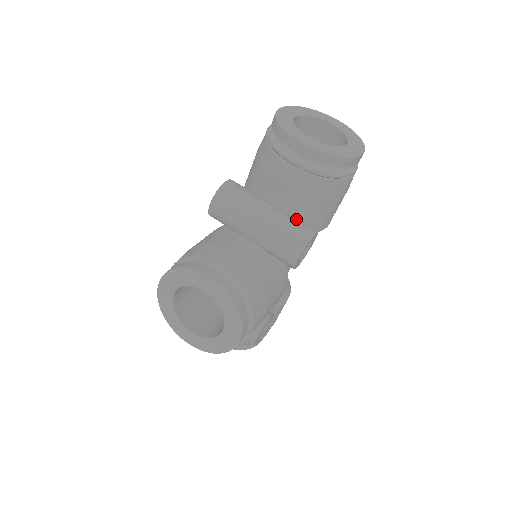
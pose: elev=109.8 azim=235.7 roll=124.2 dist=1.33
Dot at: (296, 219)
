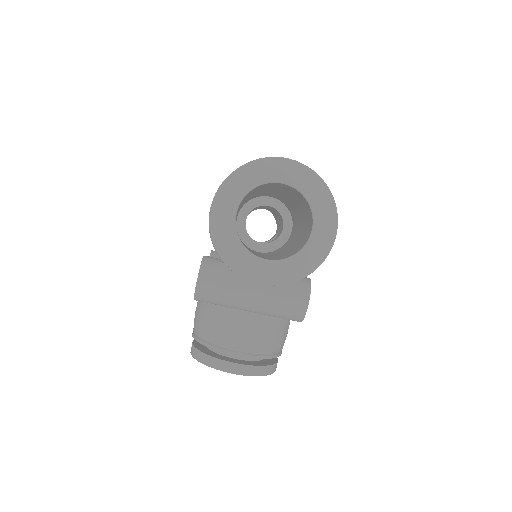
Dot at: (284, 288)
